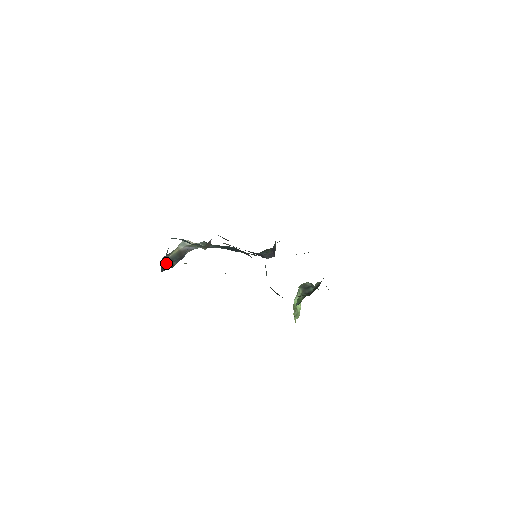
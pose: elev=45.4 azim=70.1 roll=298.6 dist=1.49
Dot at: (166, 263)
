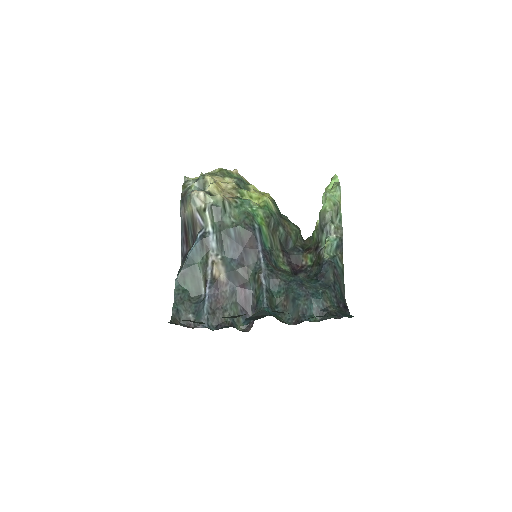
Dot at: (184, 230)
